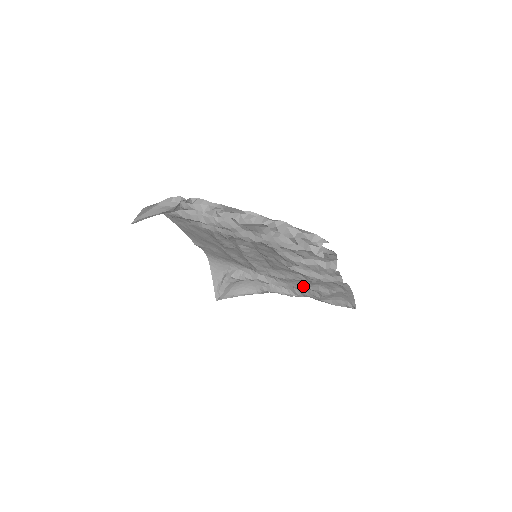
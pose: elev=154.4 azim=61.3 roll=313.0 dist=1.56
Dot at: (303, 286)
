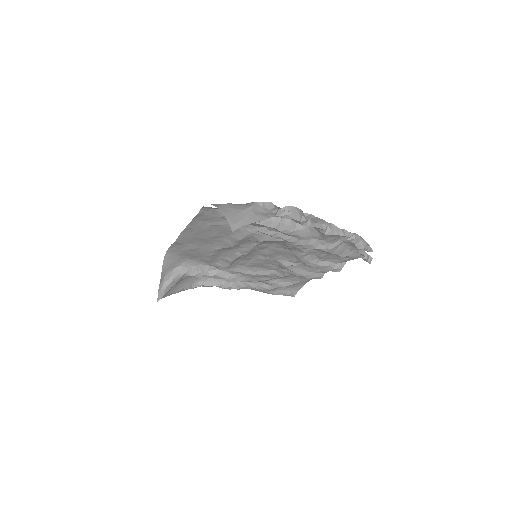
Dot at: (264, 280)
